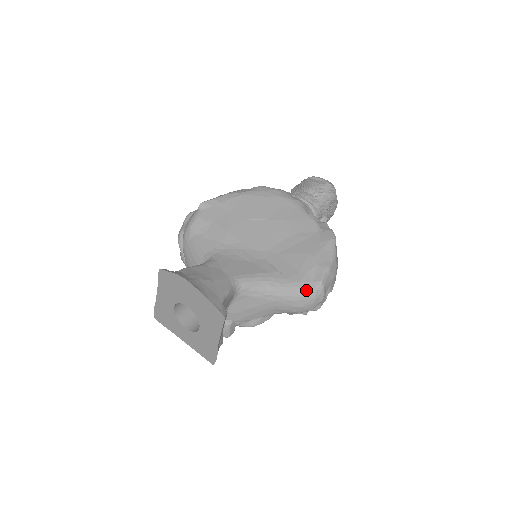
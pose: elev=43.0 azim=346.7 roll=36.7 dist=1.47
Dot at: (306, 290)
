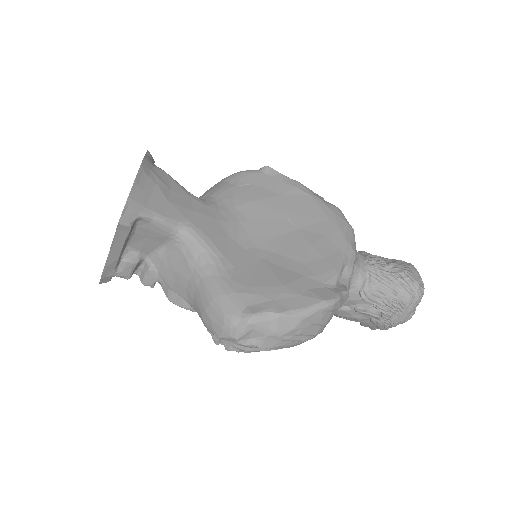
Dot at: (230, 306)
